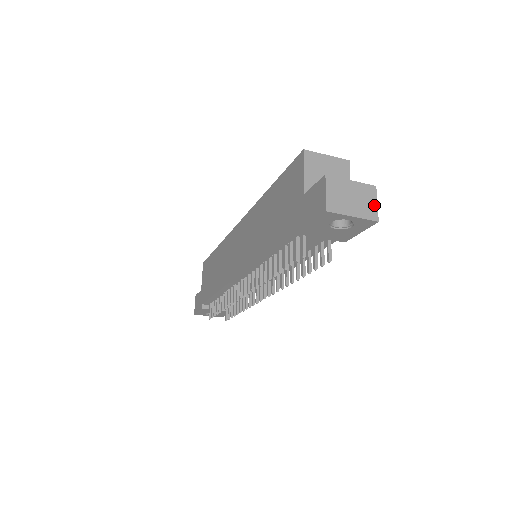
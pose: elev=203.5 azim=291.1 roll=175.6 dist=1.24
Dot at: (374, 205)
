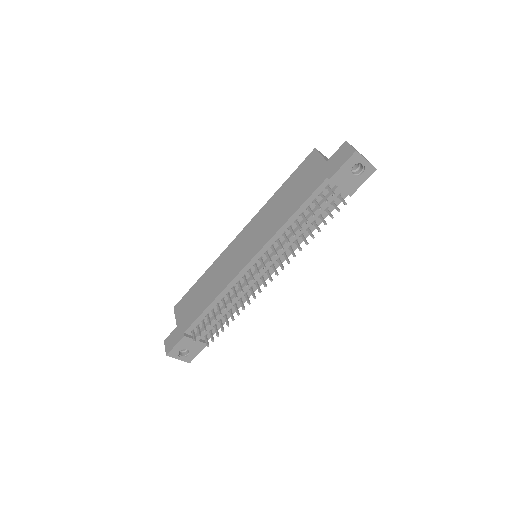
Dot at: occluded
